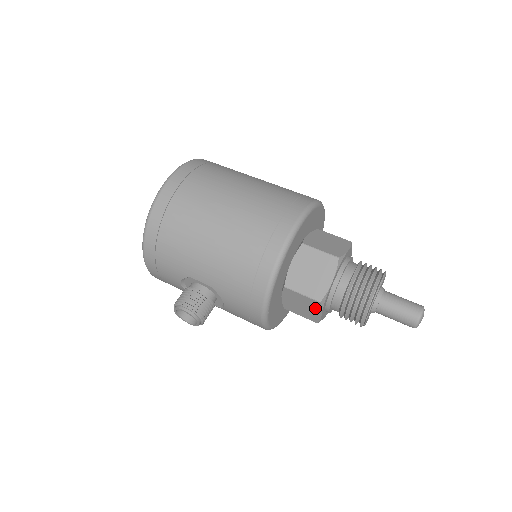
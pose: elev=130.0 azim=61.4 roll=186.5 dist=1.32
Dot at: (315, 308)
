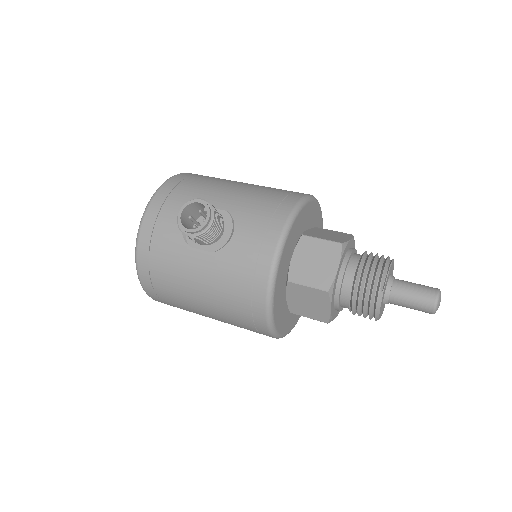
Dot at: (332, 258)
